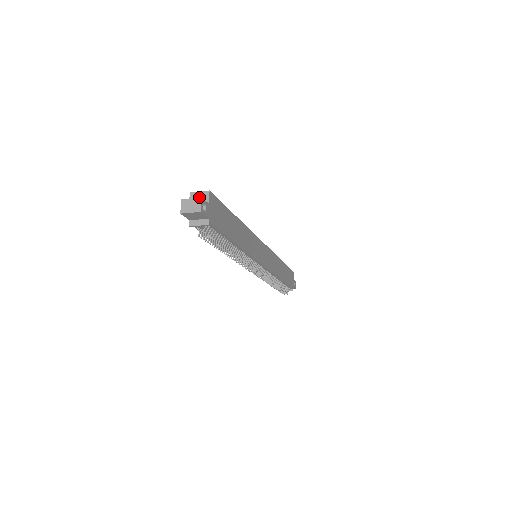
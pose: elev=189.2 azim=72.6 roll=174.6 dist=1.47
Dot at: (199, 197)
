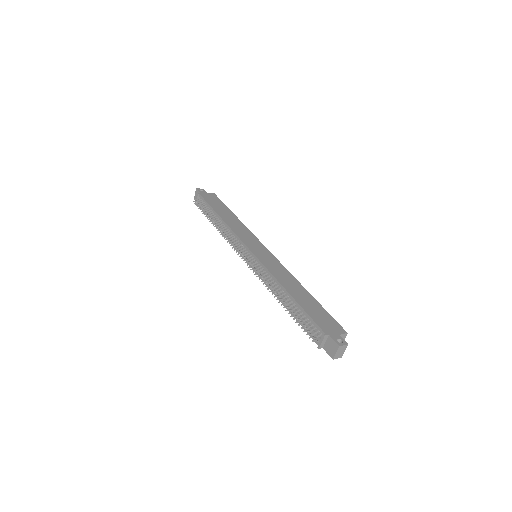
Dot at: occluded
